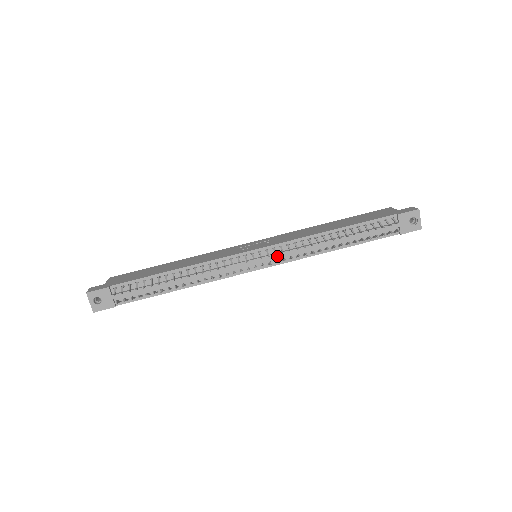
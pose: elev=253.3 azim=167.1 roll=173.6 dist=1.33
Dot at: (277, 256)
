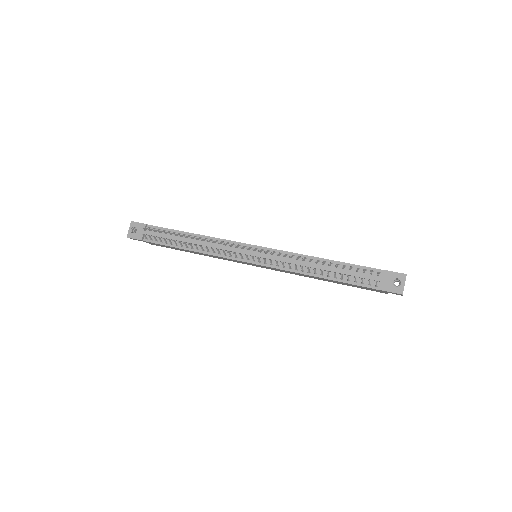
Dot at: (268, 257)
